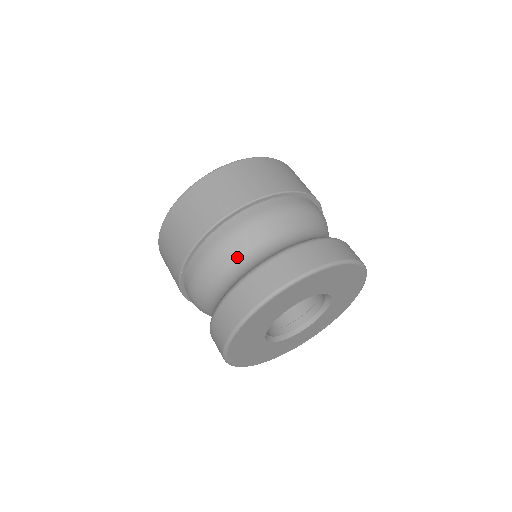
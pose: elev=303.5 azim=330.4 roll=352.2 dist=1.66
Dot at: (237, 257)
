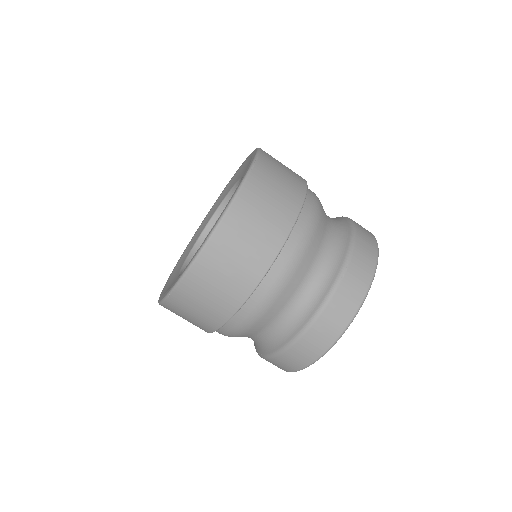
Dot at: (258, 332)
